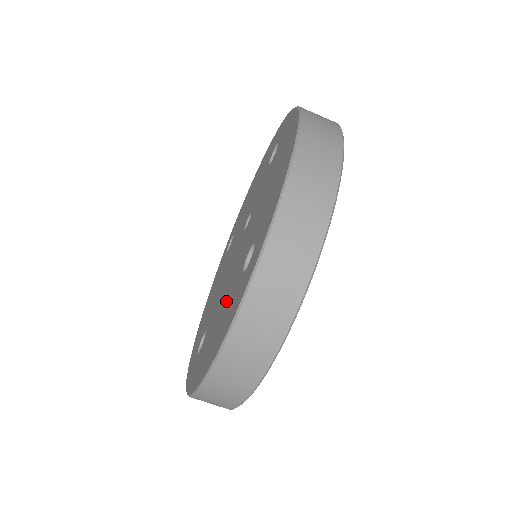
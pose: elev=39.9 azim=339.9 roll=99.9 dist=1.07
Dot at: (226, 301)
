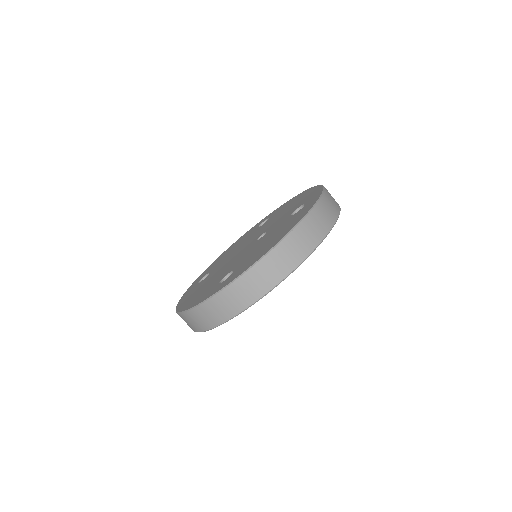
Dot at: (213, 281)
